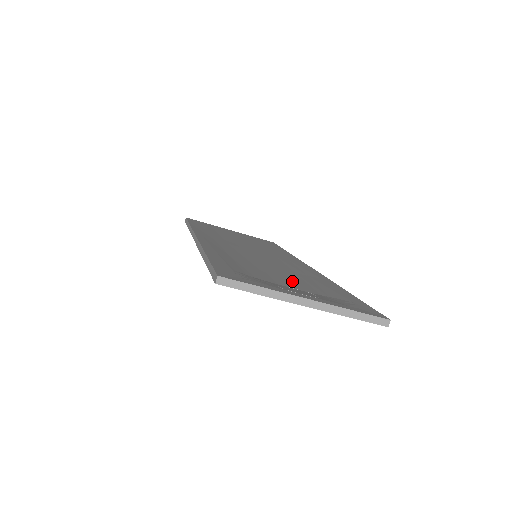
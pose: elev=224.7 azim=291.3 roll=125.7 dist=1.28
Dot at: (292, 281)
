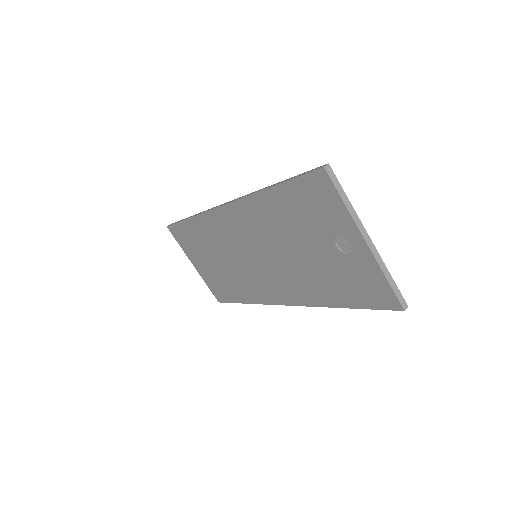
Dot at: (320, 255)
